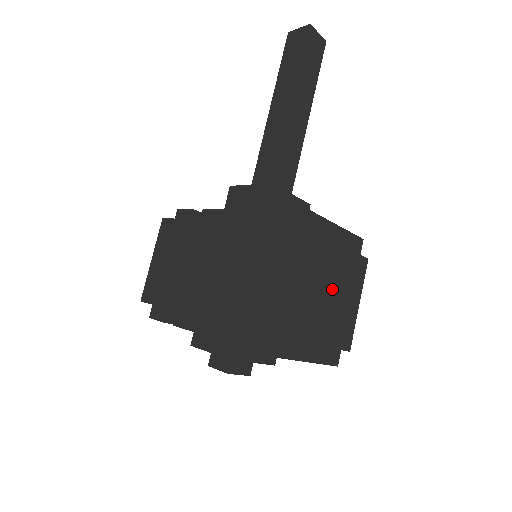
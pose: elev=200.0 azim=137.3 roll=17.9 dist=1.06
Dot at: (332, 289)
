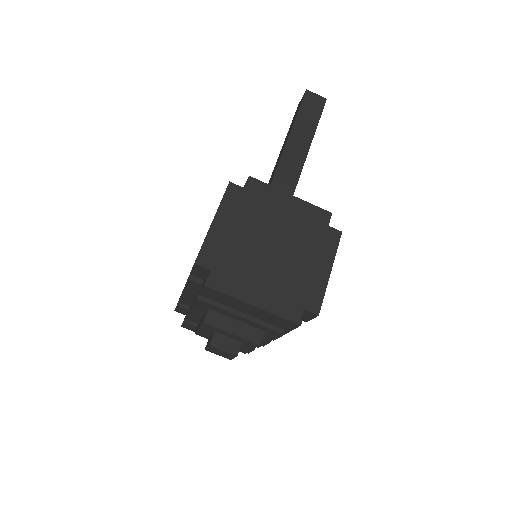
Dot at: (286, 247)
